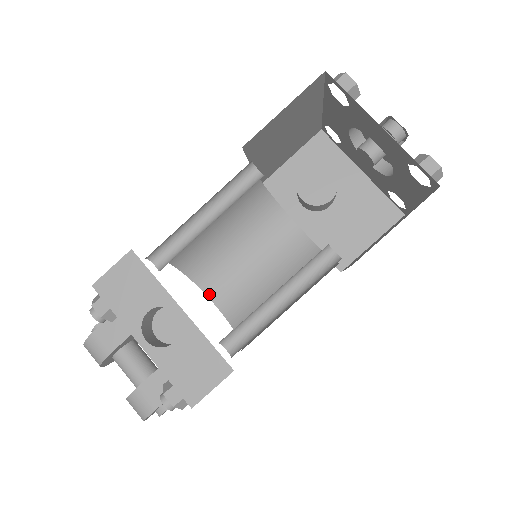
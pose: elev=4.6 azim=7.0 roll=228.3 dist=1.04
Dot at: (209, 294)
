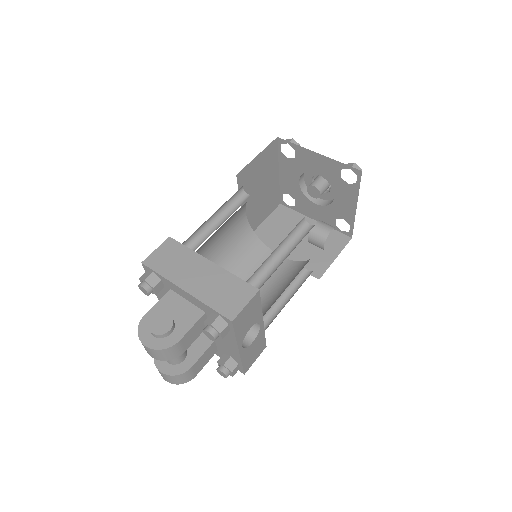
Dot at: occluded
